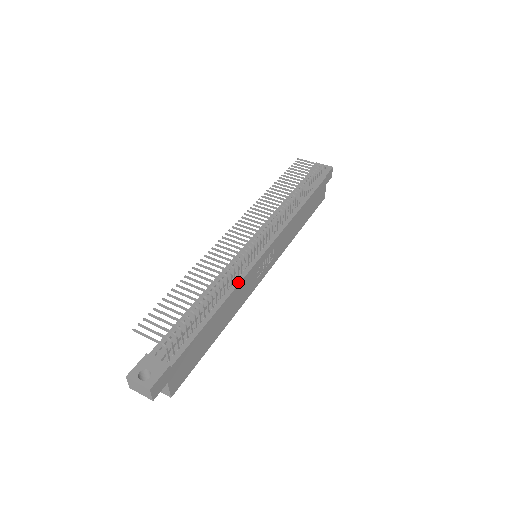
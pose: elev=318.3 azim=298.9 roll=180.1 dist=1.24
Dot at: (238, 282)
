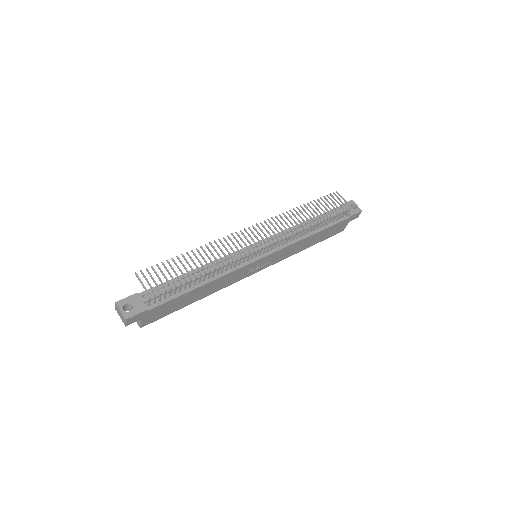
Dot at: (228, 272)
